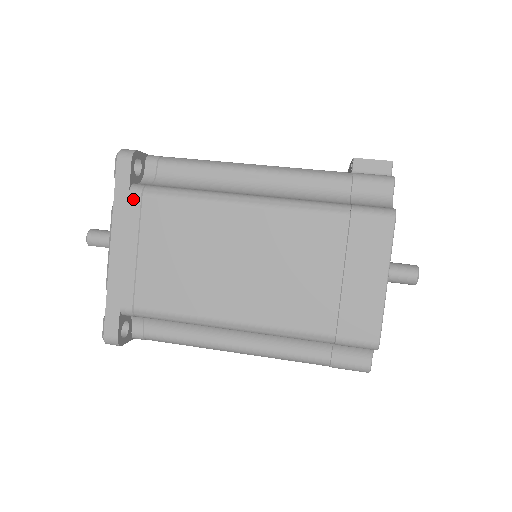
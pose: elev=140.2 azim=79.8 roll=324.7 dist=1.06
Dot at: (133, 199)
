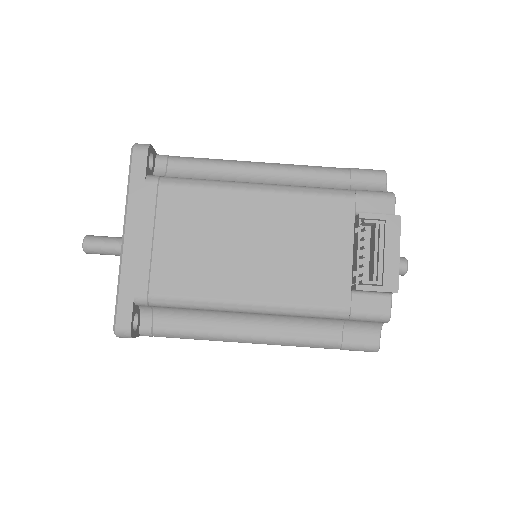
Dot at: occluded
